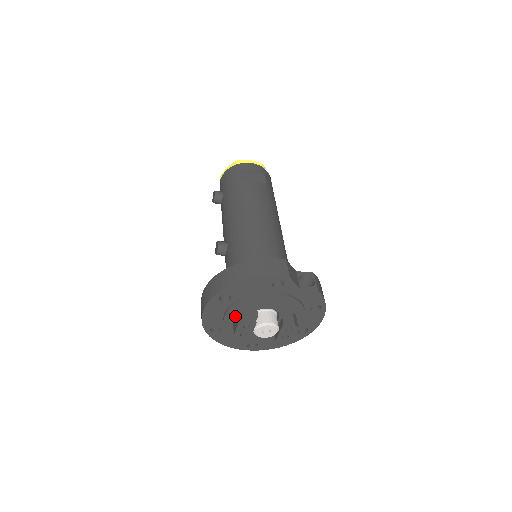
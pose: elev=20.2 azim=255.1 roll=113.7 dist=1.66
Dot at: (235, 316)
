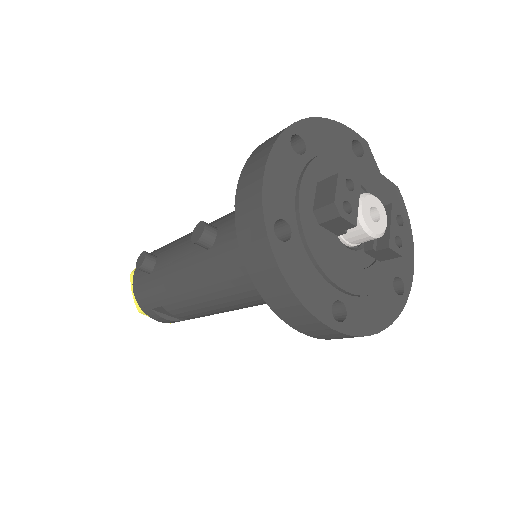
Dot at: (316, 190)
